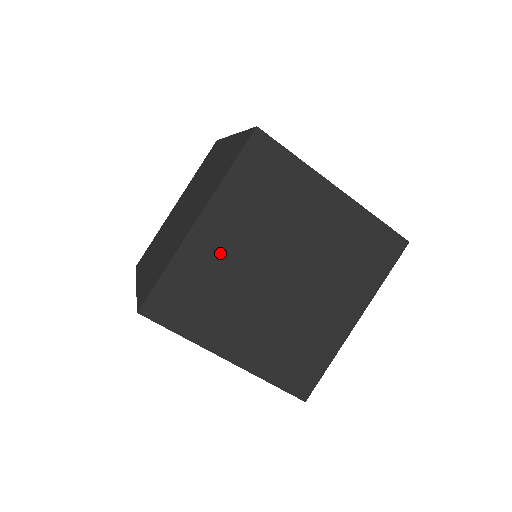
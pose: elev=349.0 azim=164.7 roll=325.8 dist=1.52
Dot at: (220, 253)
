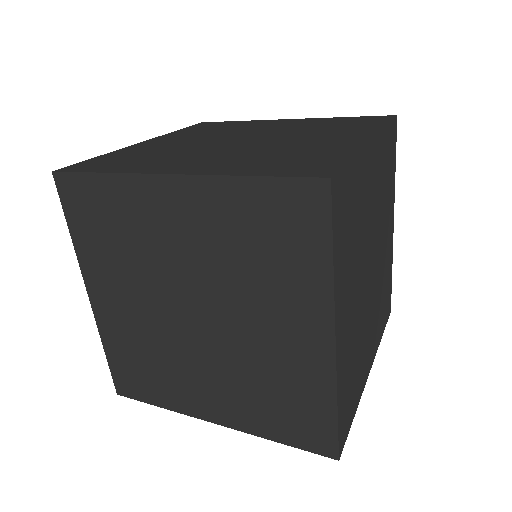
Dot at: (127, 318)
